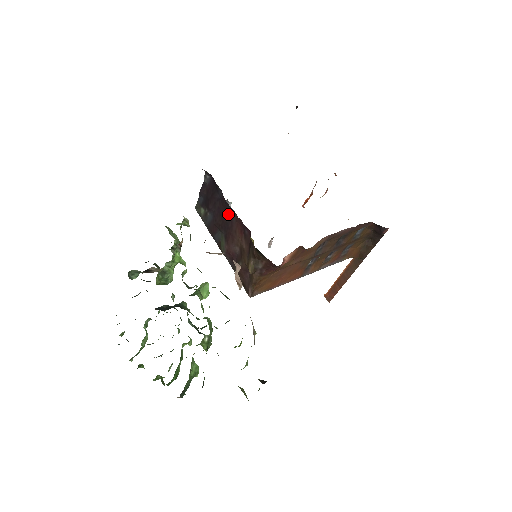
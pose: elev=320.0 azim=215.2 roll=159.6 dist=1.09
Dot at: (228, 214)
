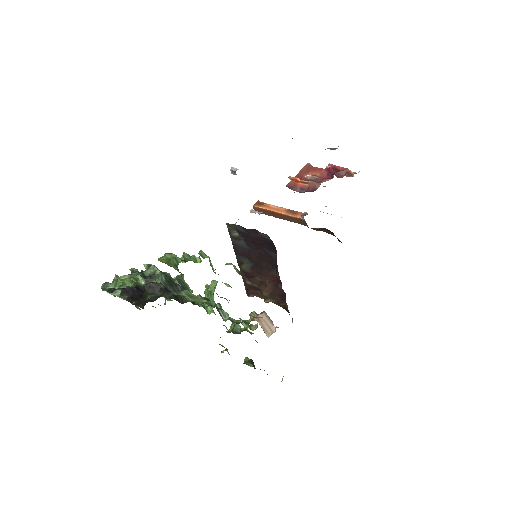
Dot at: (269, 265)
